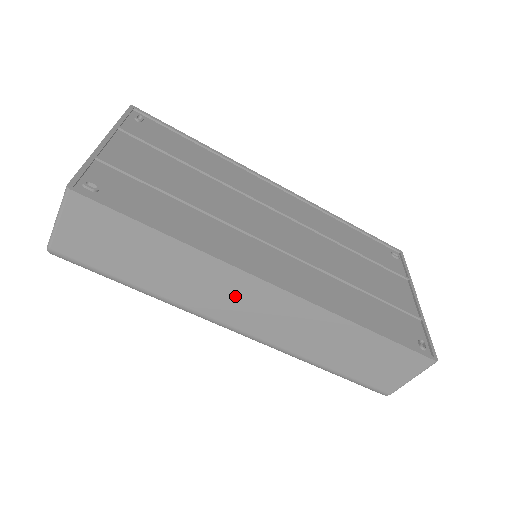
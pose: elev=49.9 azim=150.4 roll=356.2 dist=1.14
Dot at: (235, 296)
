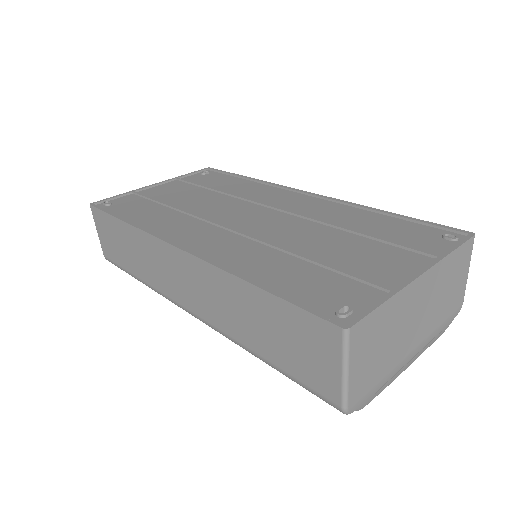
Dot at: (168, 268)
